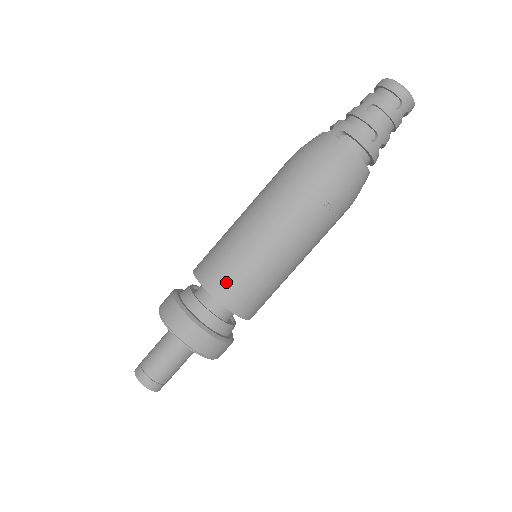
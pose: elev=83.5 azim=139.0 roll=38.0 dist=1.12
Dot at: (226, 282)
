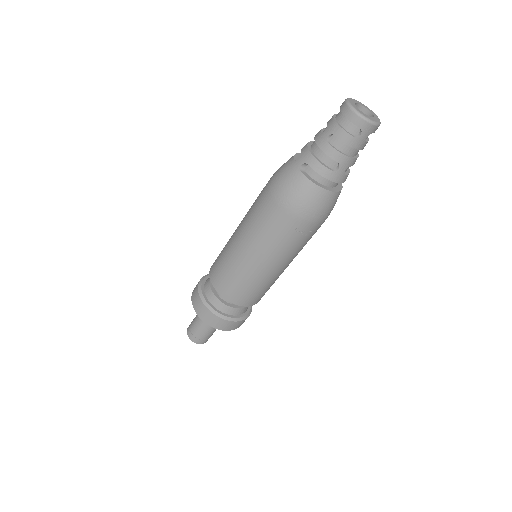
Dot at: (229, 287)
